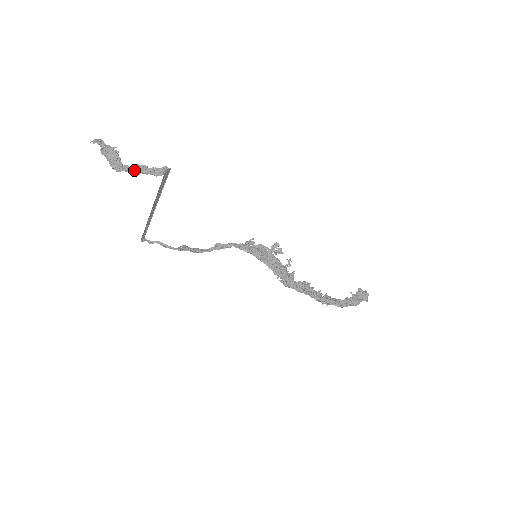
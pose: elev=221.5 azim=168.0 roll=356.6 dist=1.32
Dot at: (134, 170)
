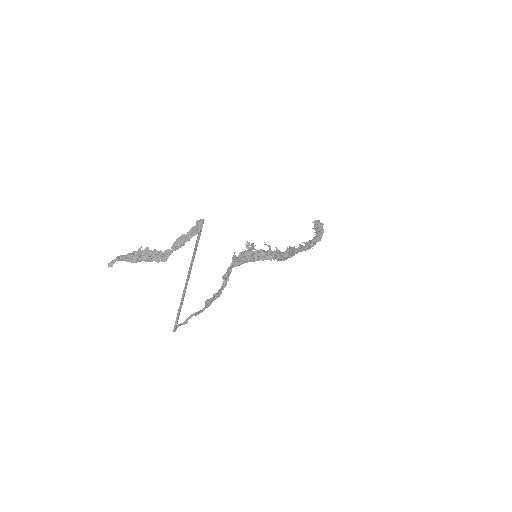
Dot at: (178, 246)
